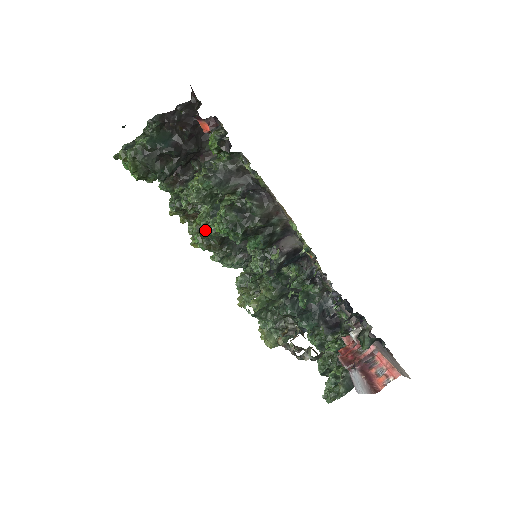
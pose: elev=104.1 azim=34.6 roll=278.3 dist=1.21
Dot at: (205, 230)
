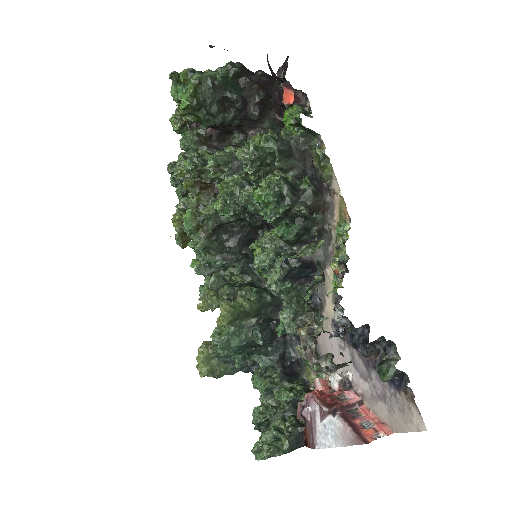
Dot at: (207, 207)
